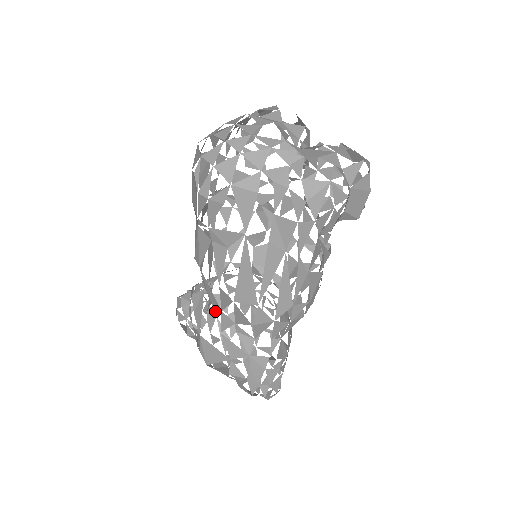
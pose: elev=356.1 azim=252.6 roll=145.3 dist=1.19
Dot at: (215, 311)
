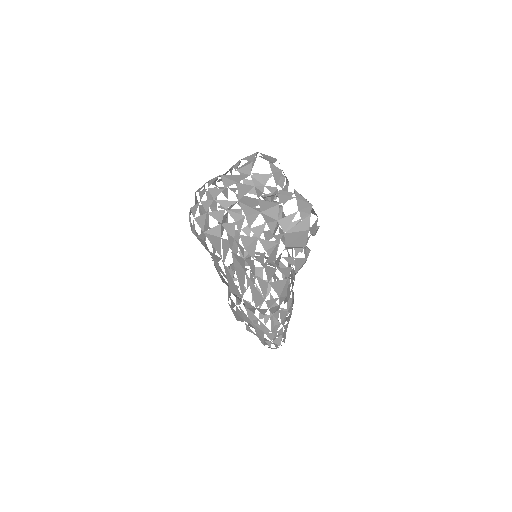
Dot at: (254, 278)
